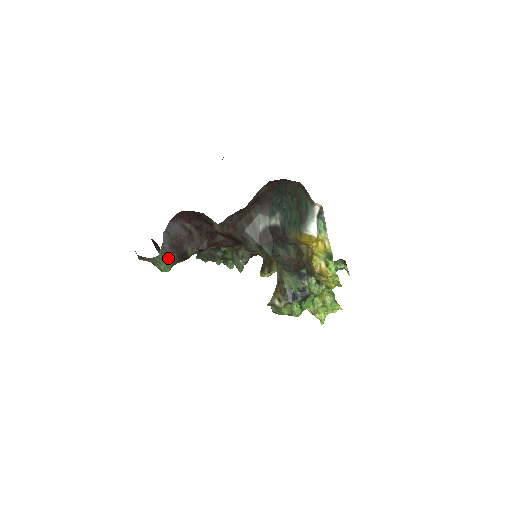
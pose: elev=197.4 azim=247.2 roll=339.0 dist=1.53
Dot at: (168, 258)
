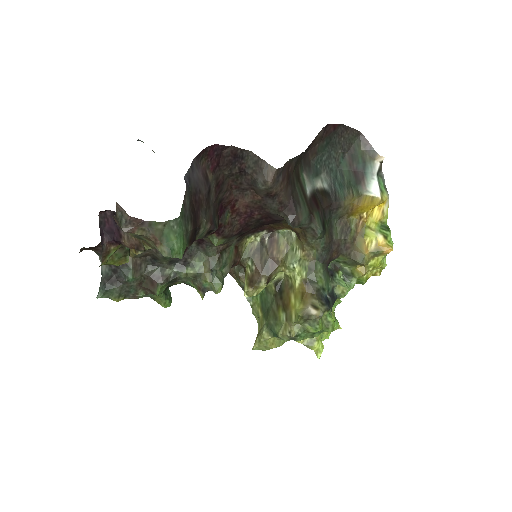
Dot at: (186, 228)
